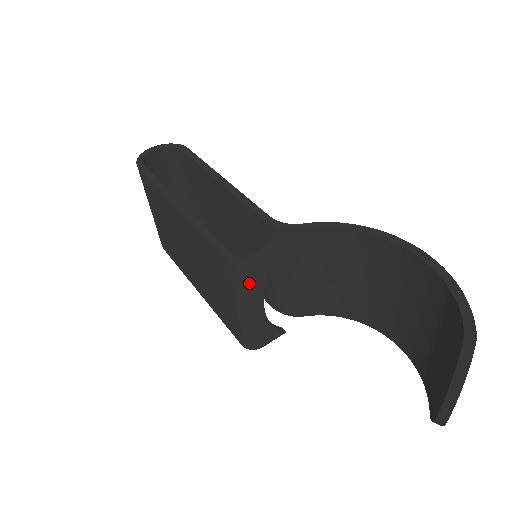
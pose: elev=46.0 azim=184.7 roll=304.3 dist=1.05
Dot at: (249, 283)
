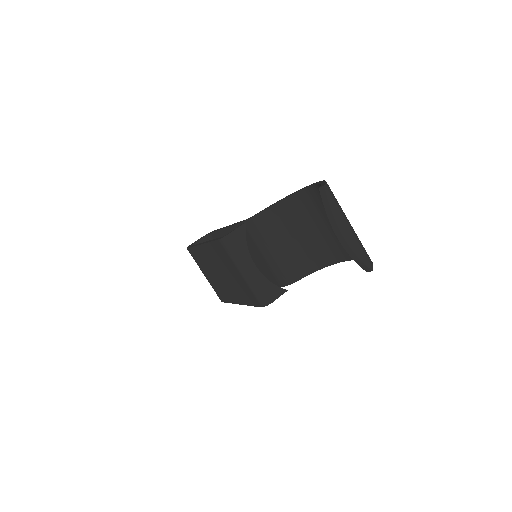
Dot at: (236, 248)
